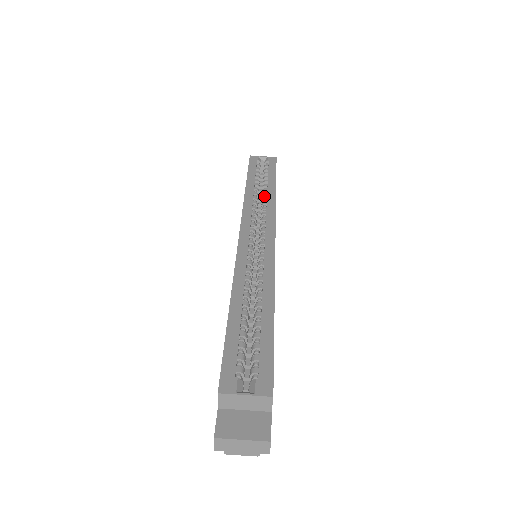
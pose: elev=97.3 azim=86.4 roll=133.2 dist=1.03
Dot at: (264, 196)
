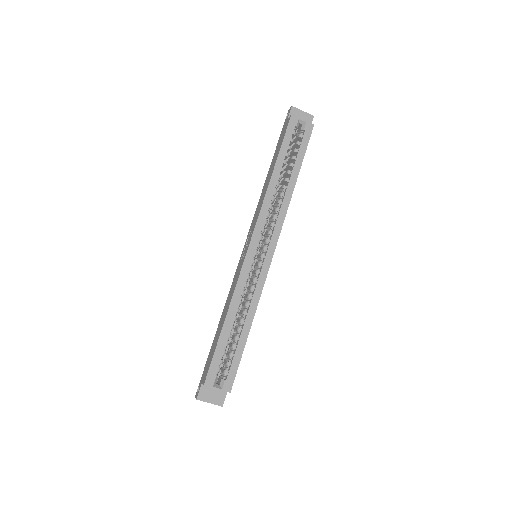
Dot at: (283, 190)
